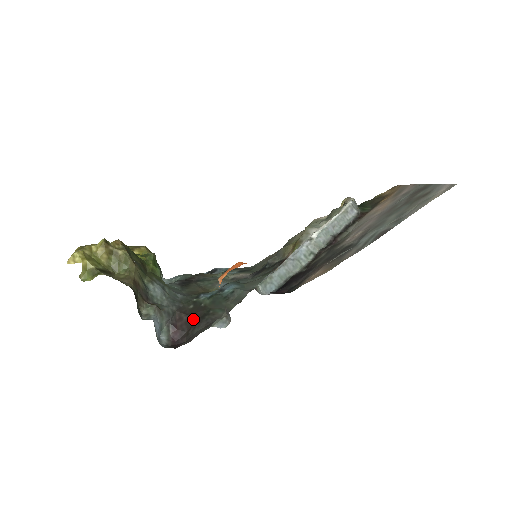
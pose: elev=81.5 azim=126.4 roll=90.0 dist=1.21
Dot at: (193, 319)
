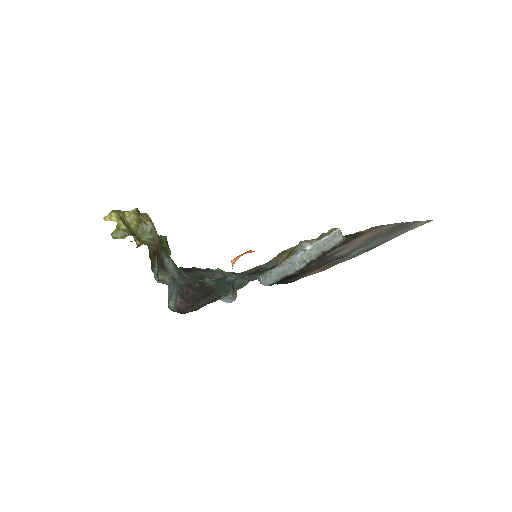
Dot at: (199, 294)
